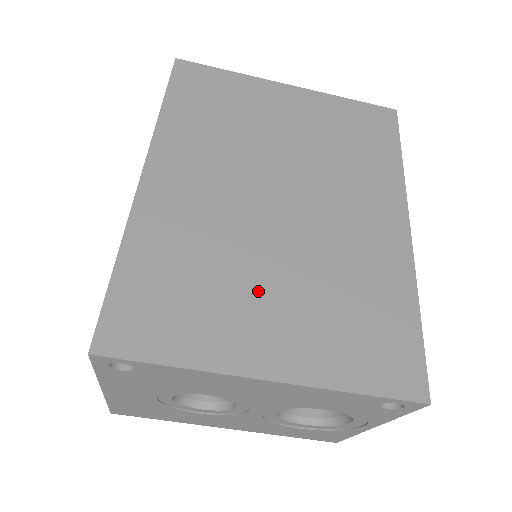
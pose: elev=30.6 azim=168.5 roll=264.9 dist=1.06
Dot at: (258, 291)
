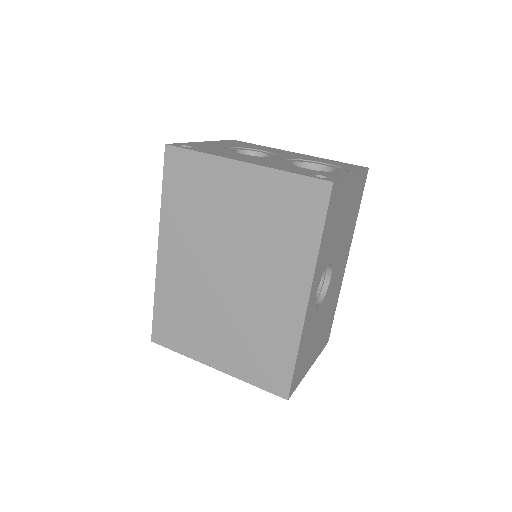
Dot at: (212, 328)
